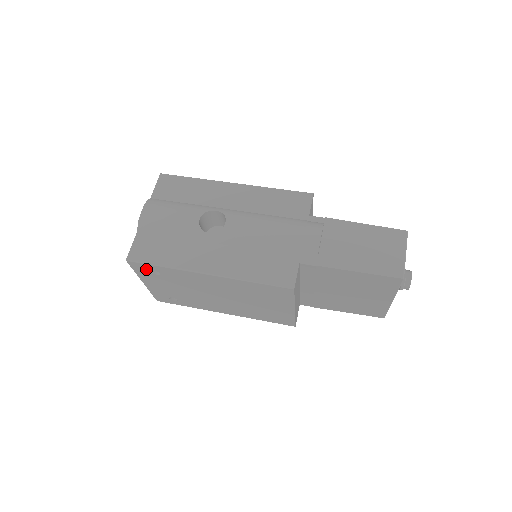
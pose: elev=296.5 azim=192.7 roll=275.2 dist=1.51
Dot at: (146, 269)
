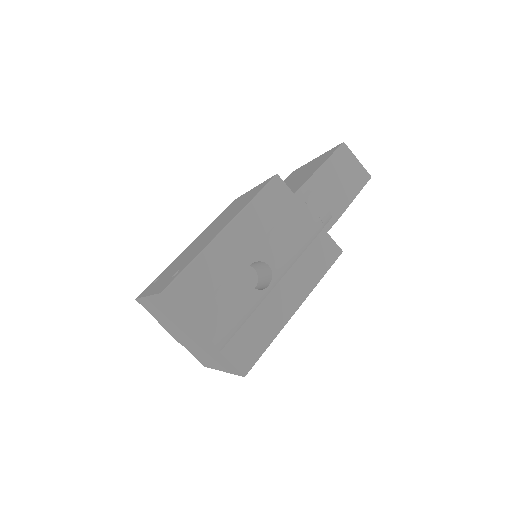
Dot at: occluded
